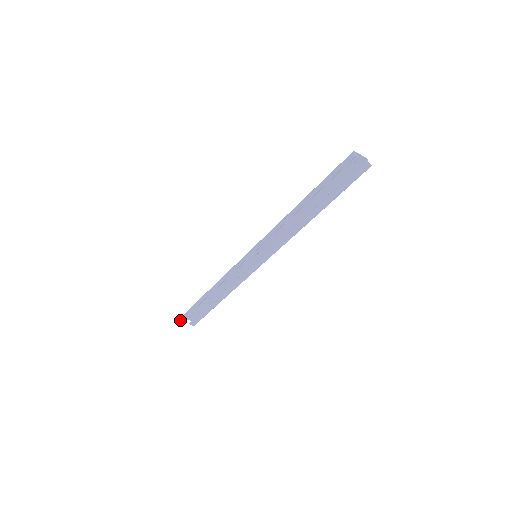
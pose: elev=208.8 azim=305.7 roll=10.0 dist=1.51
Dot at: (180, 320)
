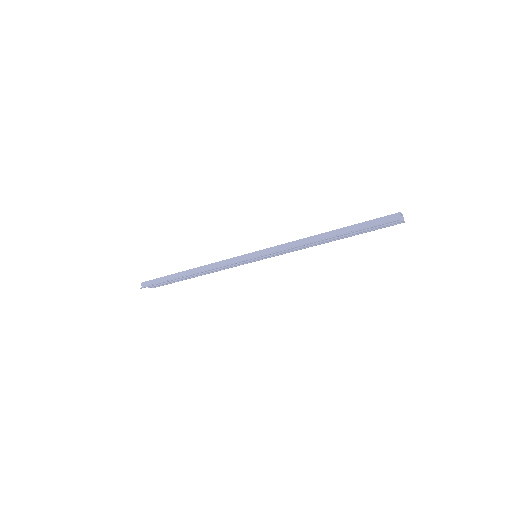
Dot at: (143, 287)
